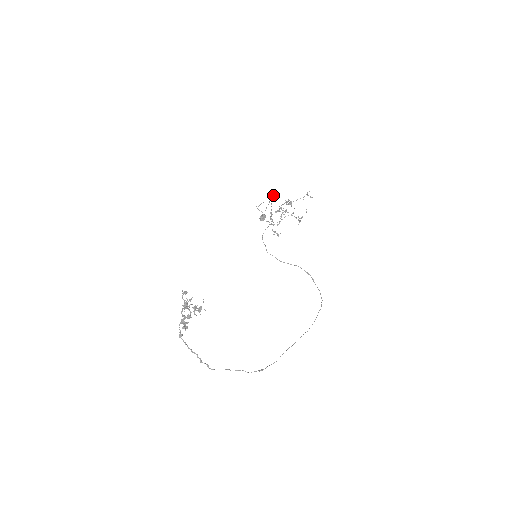
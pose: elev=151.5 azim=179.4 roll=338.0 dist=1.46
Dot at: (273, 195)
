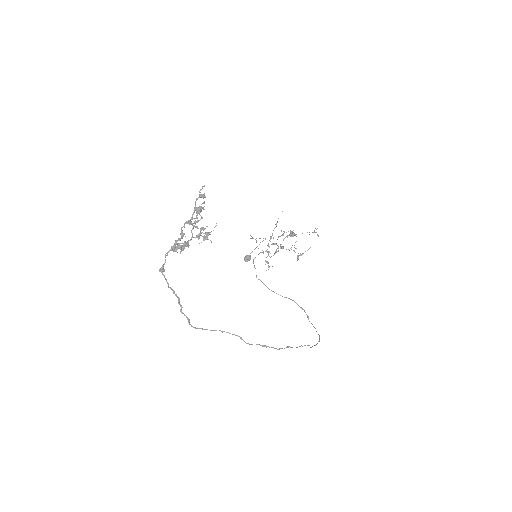
Dot at: (265, 238)
